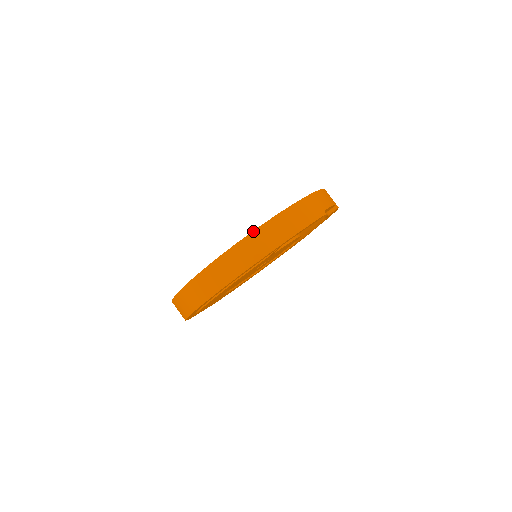
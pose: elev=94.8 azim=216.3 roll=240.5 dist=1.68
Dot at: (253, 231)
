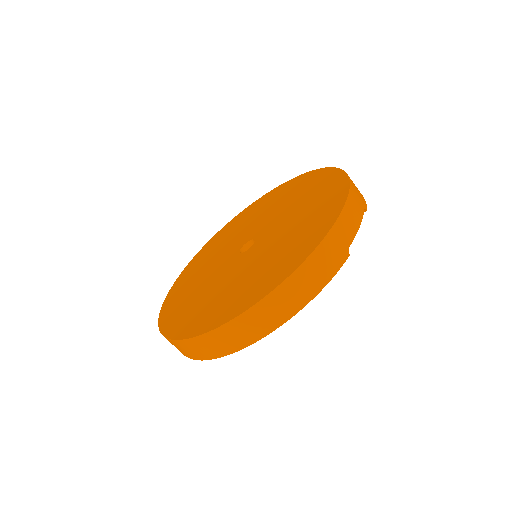
Dot at: (250, 307)
